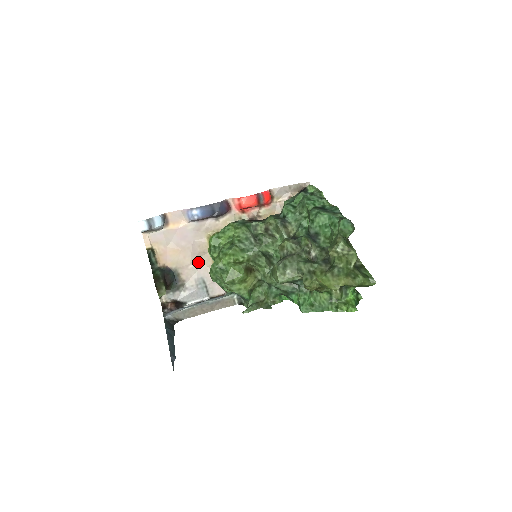
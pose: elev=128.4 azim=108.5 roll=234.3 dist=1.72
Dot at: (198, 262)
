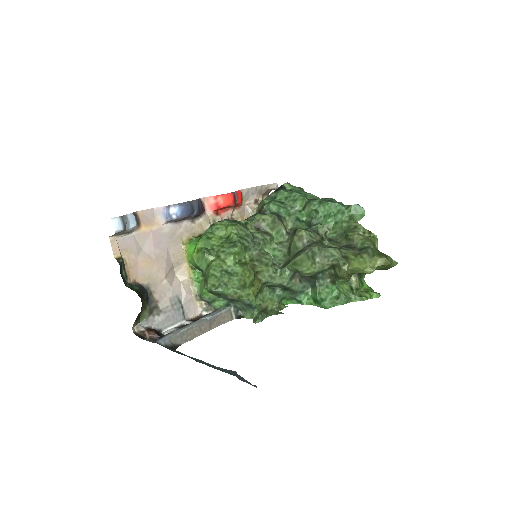
Dot at: (171, 276)
